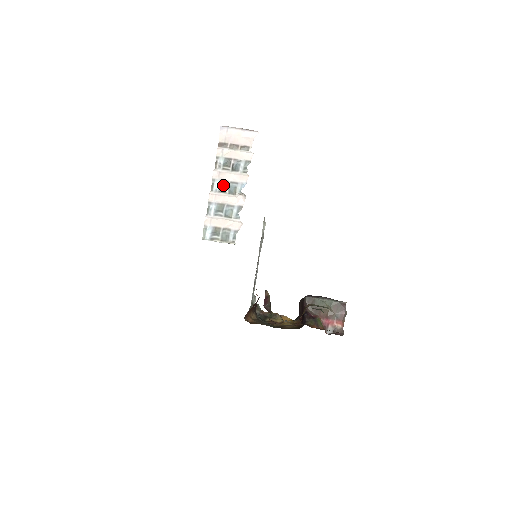
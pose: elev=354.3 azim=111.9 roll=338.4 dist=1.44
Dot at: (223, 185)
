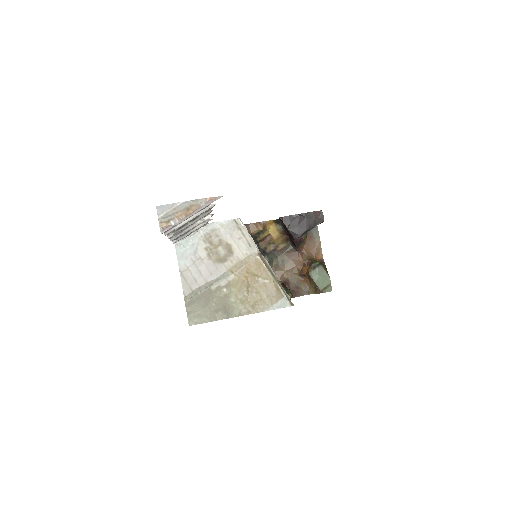
Dot at: occluded
